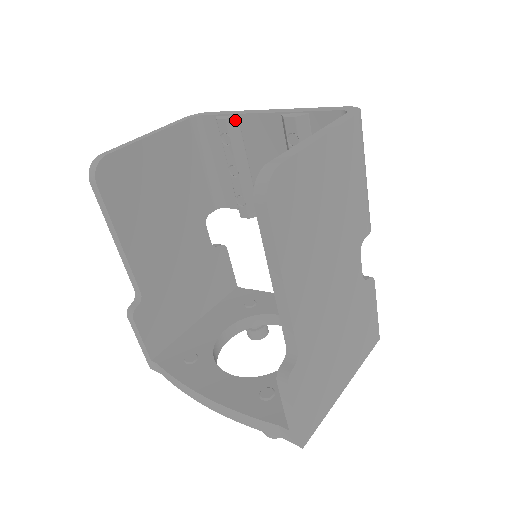
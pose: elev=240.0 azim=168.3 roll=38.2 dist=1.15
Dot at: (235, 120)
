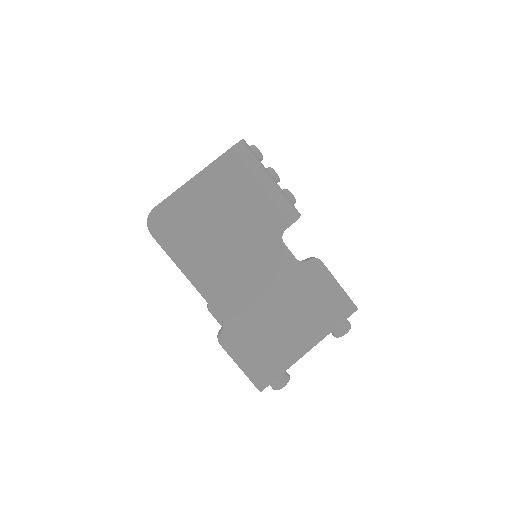
Dot at: occluded
